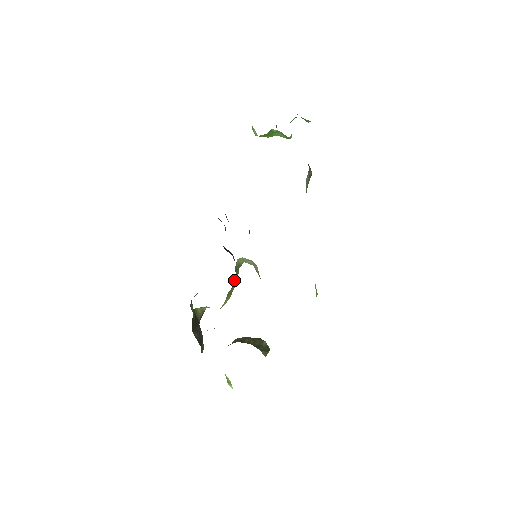
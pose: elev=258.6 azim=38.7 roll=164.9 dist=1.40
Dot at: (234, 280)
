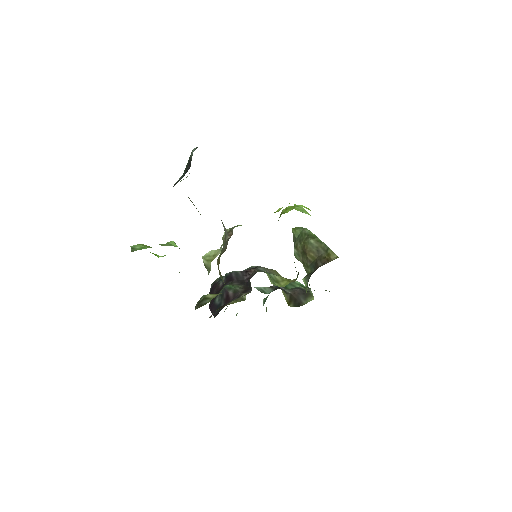
Dot at: occluded
